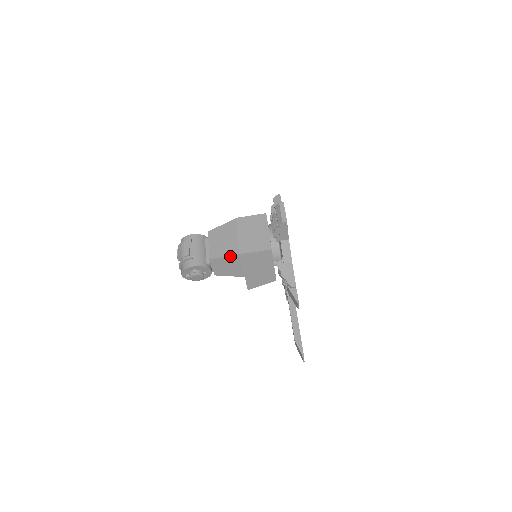
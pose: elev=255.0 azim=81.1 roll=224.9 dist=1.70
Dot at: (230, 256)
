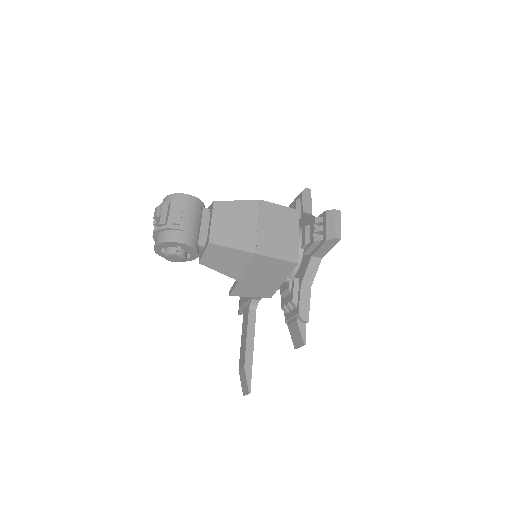
Dot at: (241, 250)
